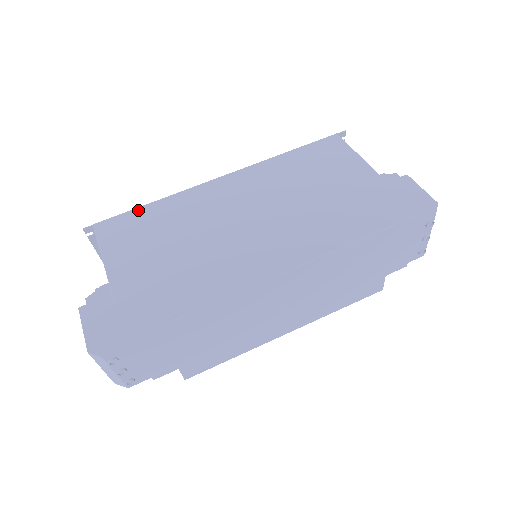
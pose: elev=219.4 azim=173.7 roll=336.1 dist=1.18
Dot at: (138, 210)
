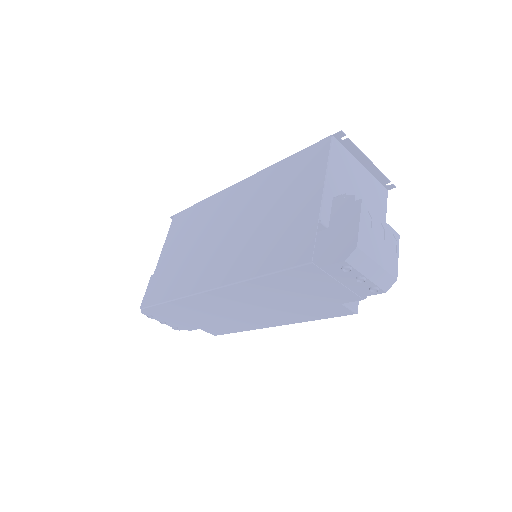
Dot at: (192, 207)
